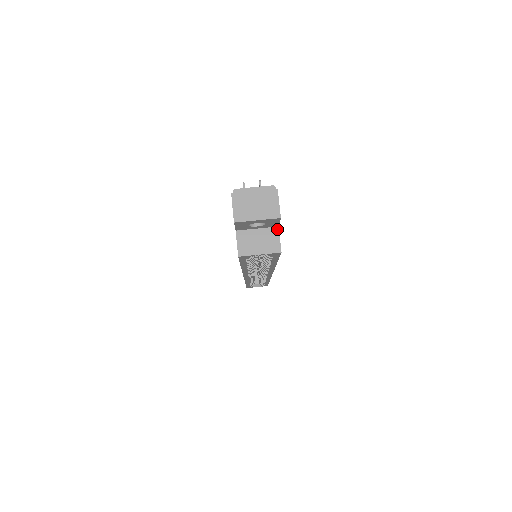
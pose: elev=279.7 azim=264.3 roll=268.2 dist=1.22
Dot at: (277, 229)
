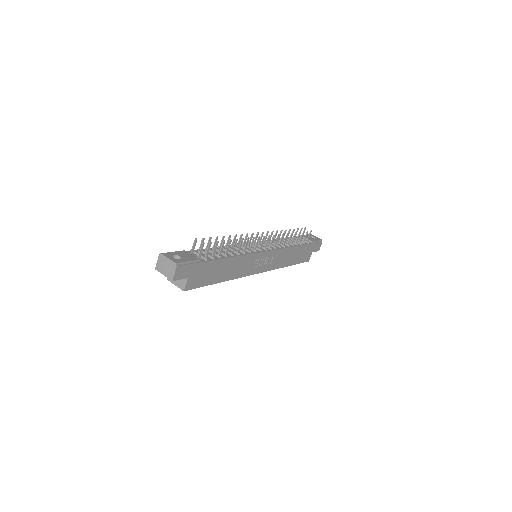
Dot at: (187, 279)
